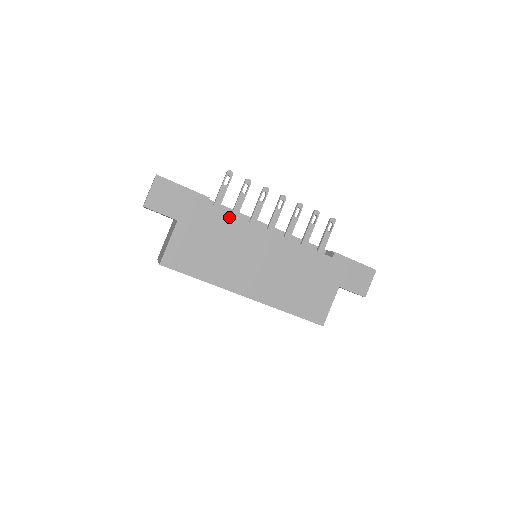
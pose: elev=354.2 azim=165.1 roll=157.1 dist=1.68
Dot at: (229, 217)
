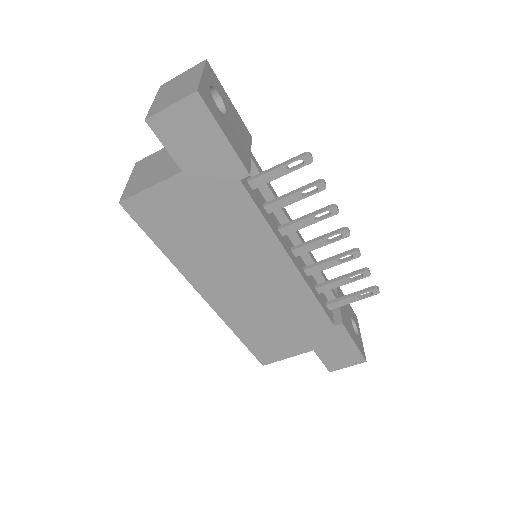
Dot at: (256, 214)
